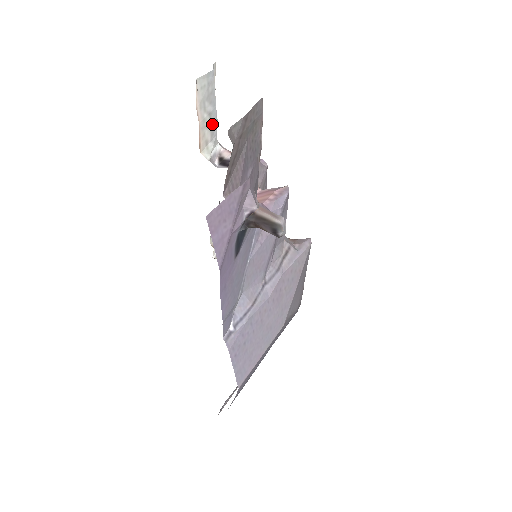
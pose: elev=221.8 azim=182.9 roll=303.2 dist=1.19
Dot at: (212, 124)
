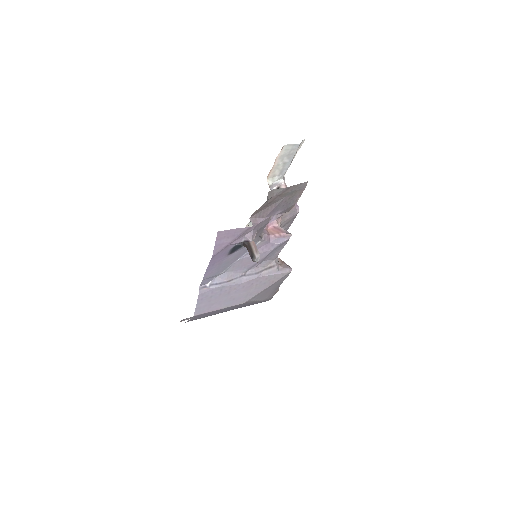
Dot at: (284, 168)
